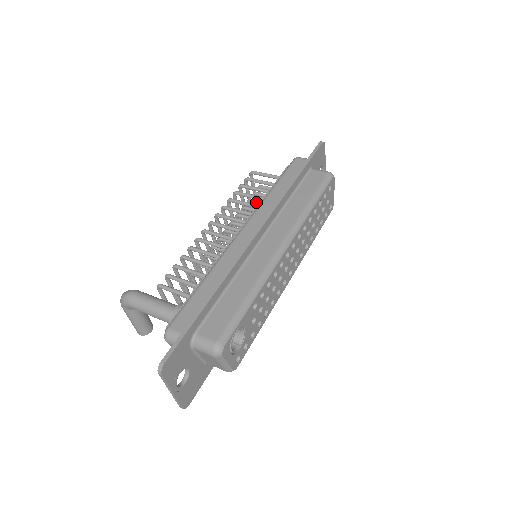
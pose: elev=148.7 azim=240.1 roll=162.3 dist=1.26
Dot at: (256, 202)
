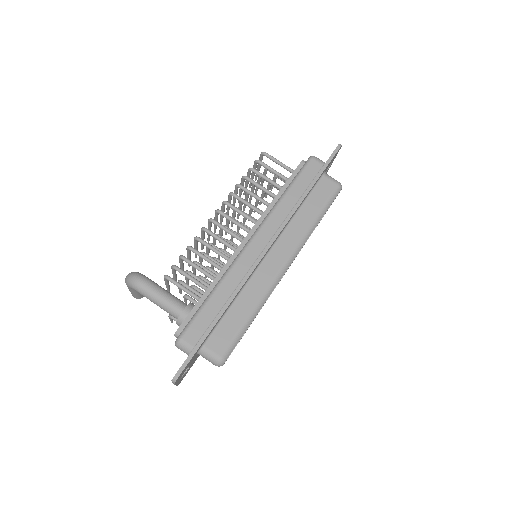
Dot at: occluded
